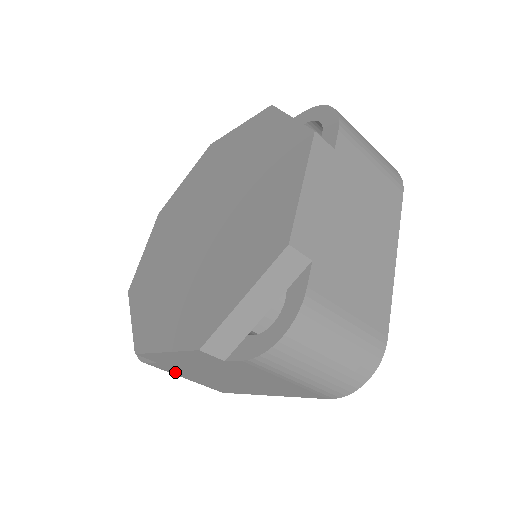
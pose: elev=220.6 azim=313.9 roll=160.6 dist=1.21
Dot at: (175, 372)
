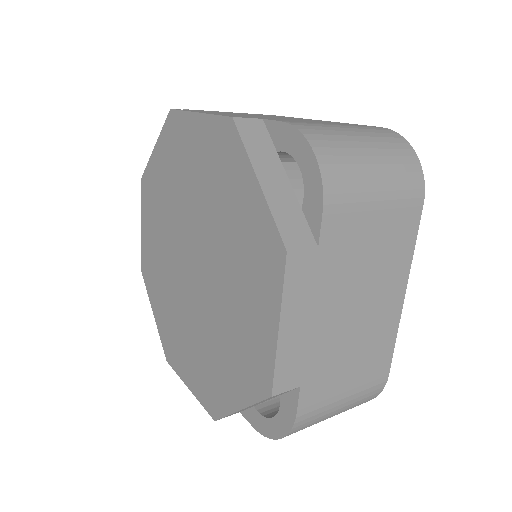
Dot at: occluded
